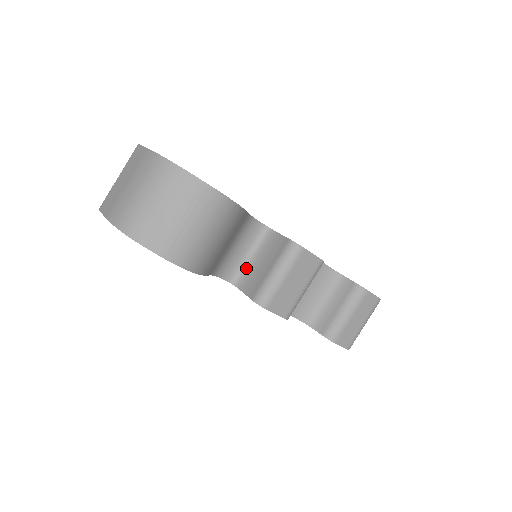
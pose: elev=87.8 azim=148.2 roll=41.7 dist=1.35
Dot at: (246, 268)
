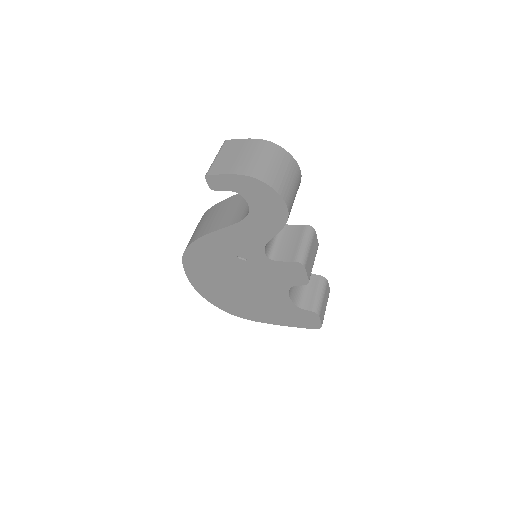
Dot at: (275, 248)
